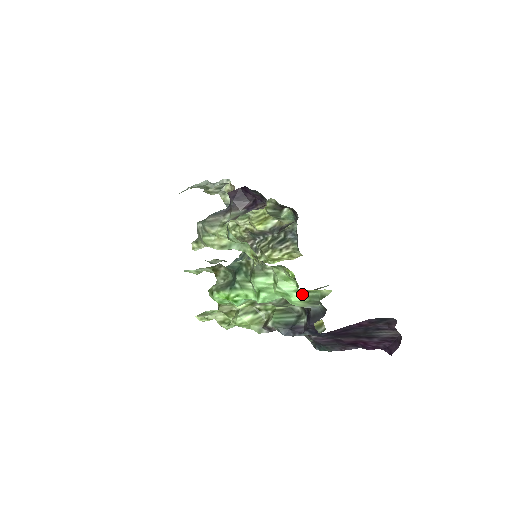
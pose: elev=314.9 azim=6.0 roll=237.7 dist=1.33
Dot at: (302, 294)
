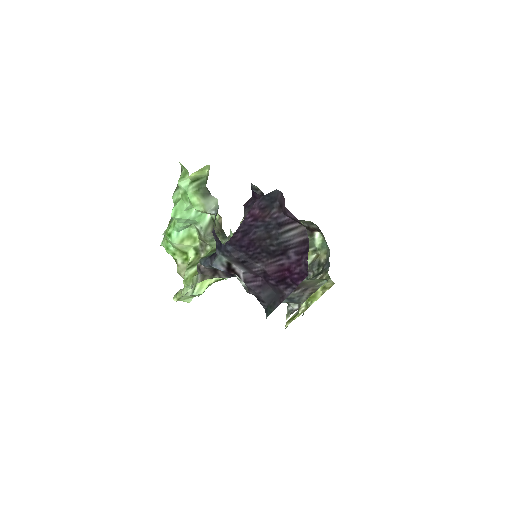
Dot at: (193, 184)
